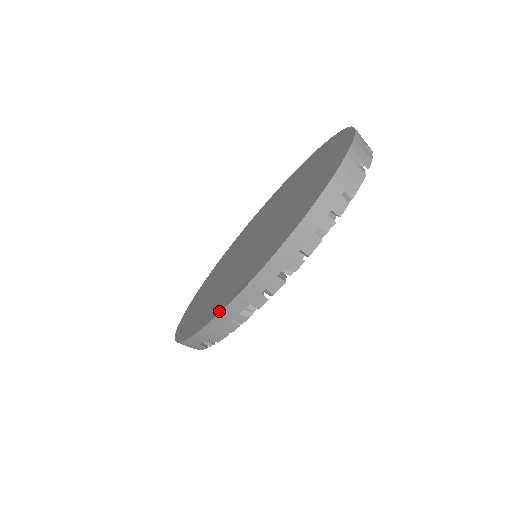
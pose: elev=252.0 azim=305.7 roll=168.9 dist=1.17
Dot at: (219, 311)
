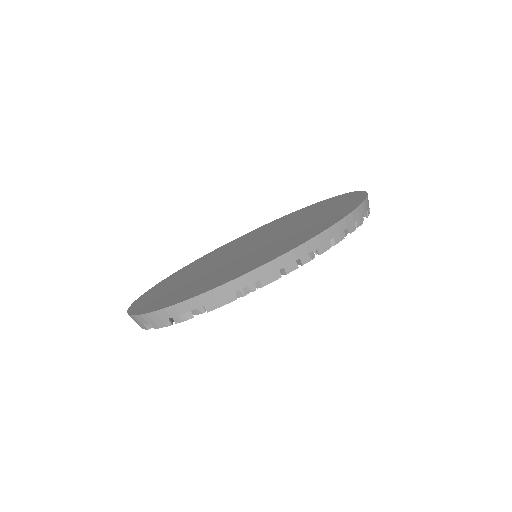
Dot at: (292, 248)
